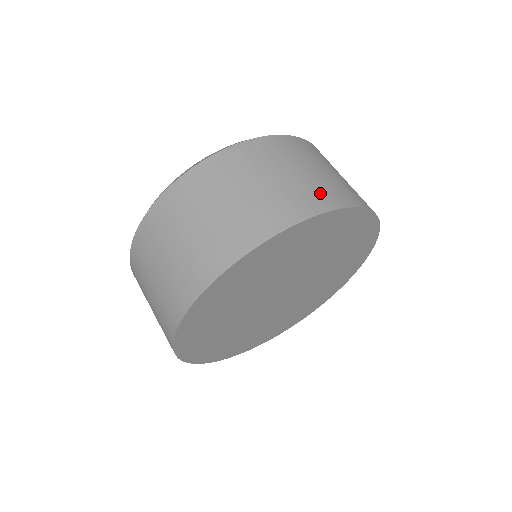
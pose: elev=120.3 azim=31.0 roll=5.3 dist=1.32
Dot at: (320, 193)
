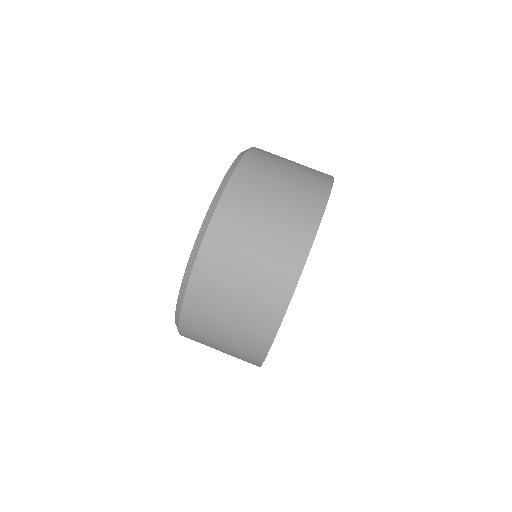
Dot at: (278, 273)
